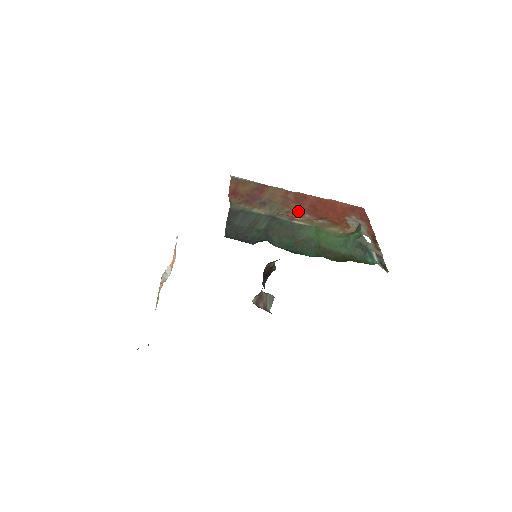
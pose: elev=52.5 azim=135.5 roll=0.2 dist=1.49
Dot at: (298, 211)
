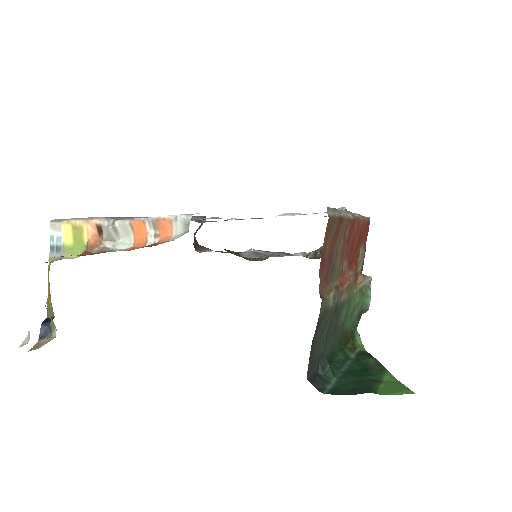
Dot at: (345, 263)
